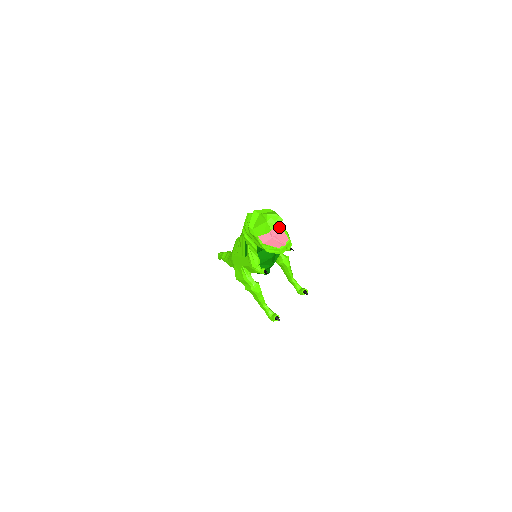
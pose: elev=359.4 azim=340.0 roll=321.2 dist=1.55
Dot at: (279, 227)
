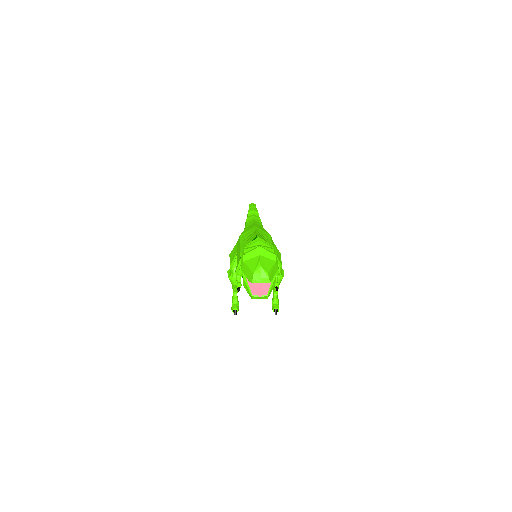
Dot at: occluded
